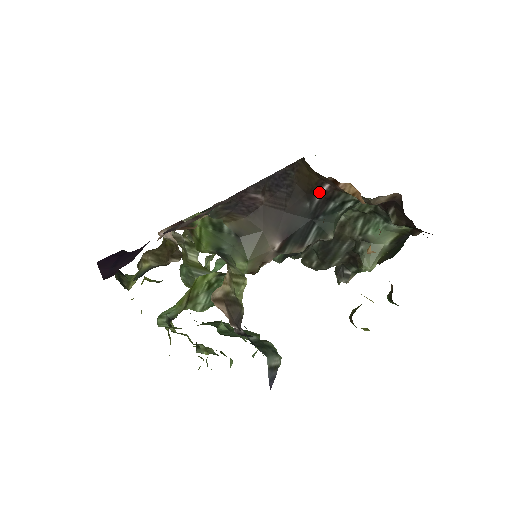
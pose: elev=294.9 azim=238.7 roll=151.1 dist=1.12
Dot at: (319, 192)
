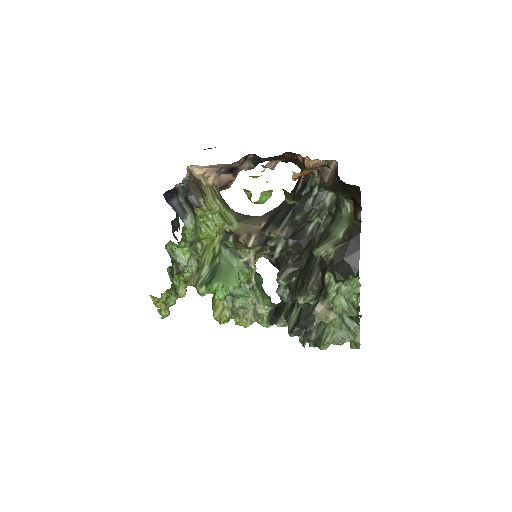
Dot at: (300, 183)
